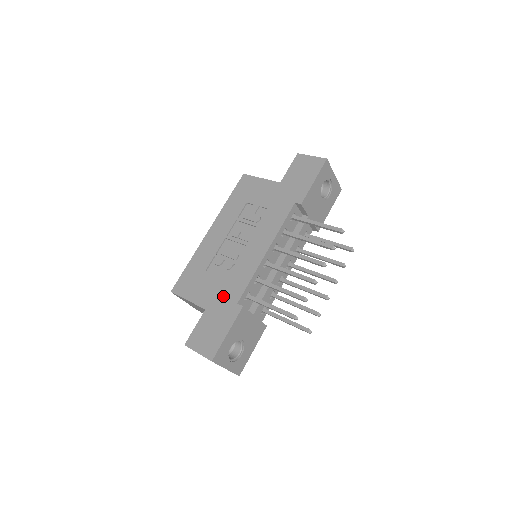
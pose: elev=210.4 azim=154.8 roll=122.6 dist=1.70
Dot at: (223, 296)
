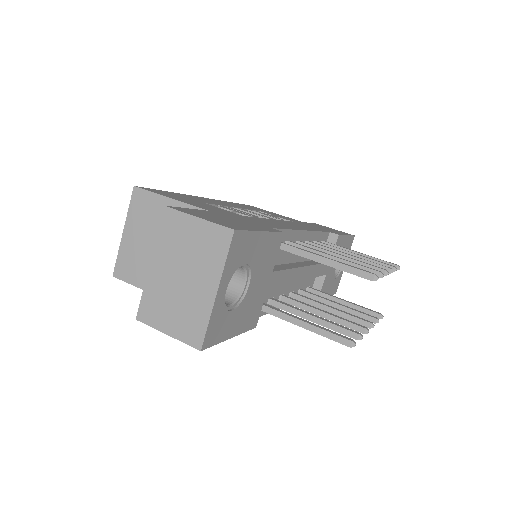
Dot at: (243, 218)
